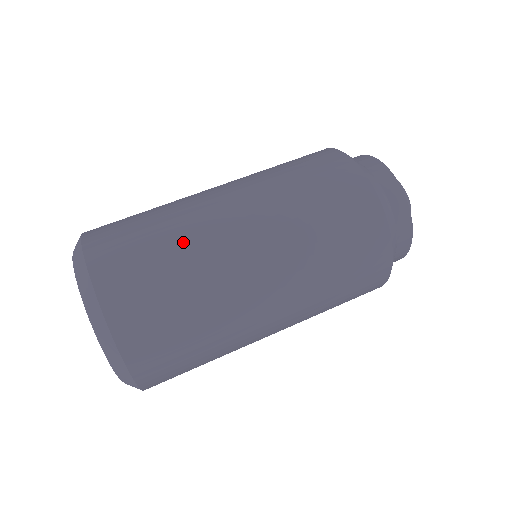
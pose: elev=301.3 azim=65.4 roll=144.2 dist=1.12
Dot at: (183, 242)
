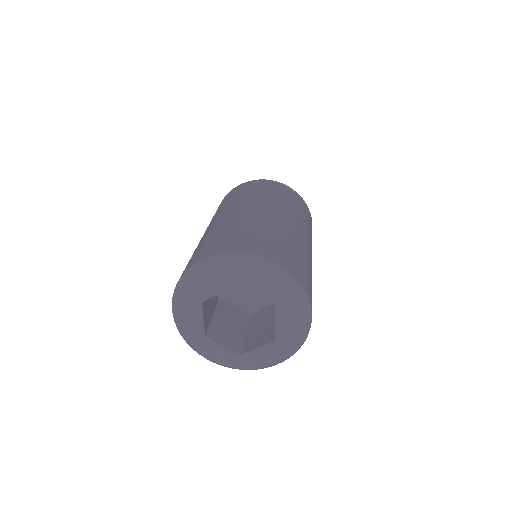
Dot at: (260, 224)
